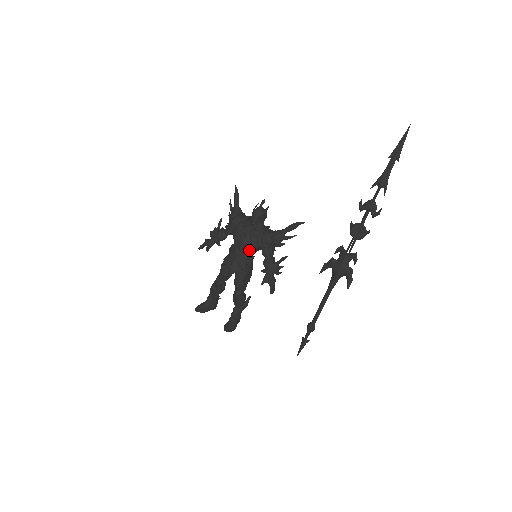
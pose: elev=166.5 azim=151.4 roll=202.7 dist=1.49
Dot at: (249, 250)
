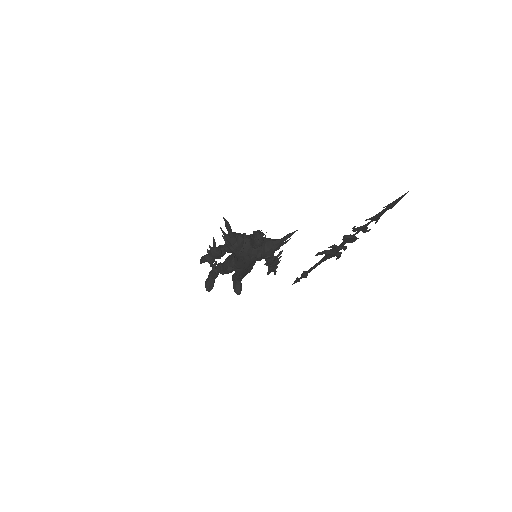
Dot at: (254, 262)
